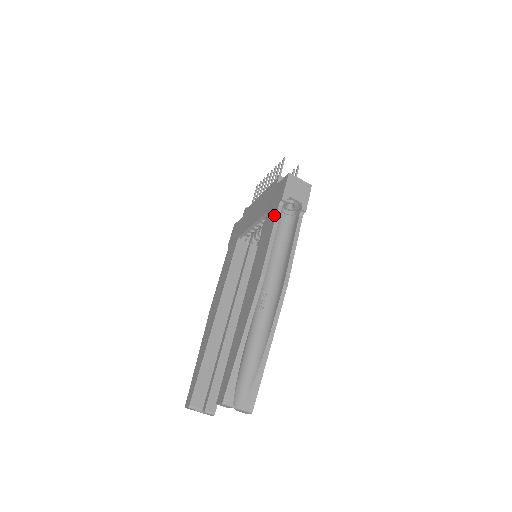
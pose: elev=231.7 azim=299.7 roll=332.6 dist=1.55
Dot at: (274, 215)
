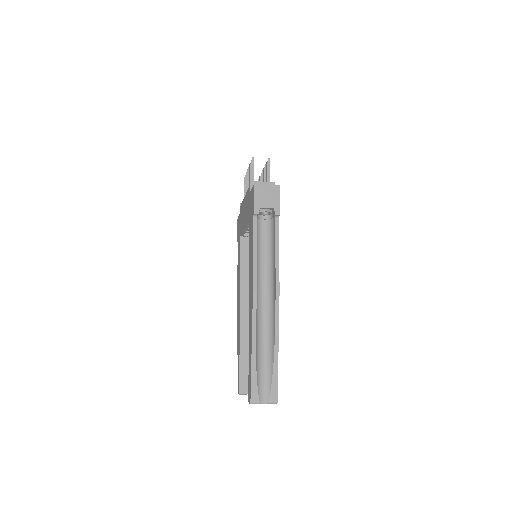
Dot at: (252, 229)
